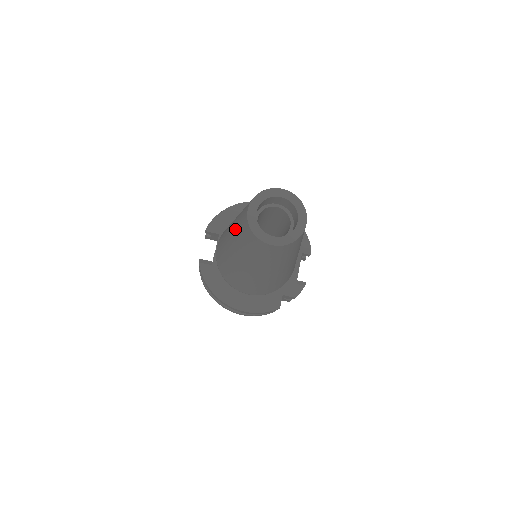
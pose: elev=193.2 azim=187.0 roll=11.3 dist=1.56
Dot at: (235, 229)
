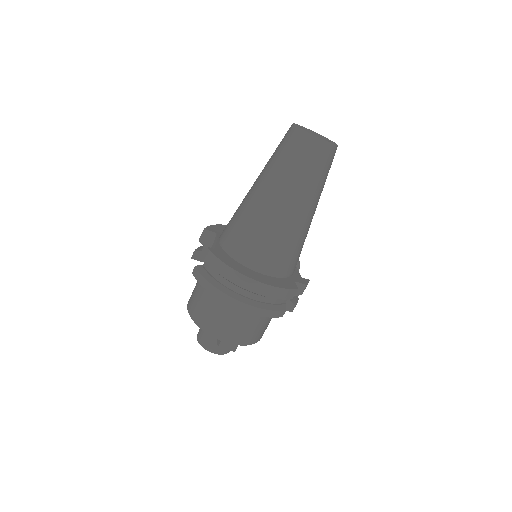
Dot at: (270, 164)
